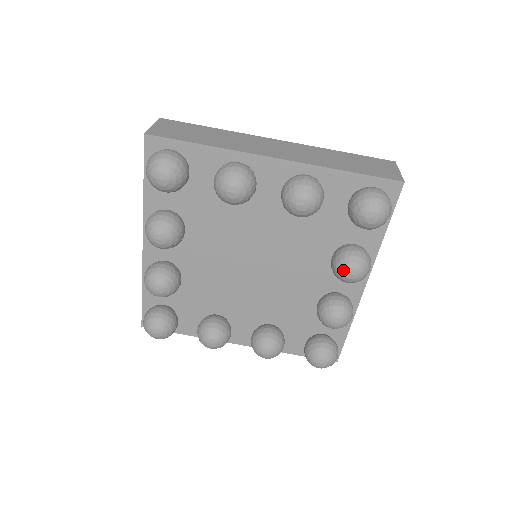
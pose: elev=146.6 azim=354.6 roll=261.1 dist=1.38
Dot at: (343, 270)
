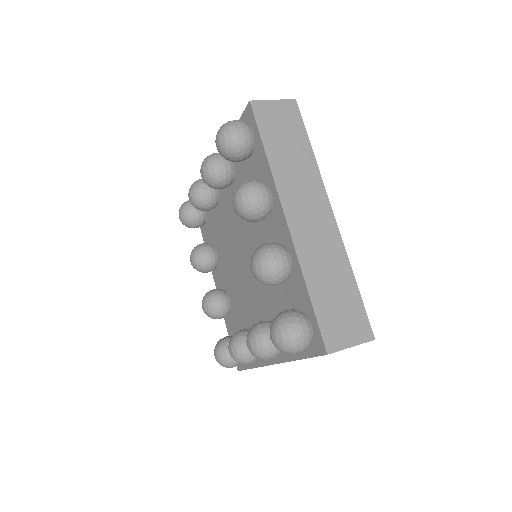
Dot at: (233, 205)
